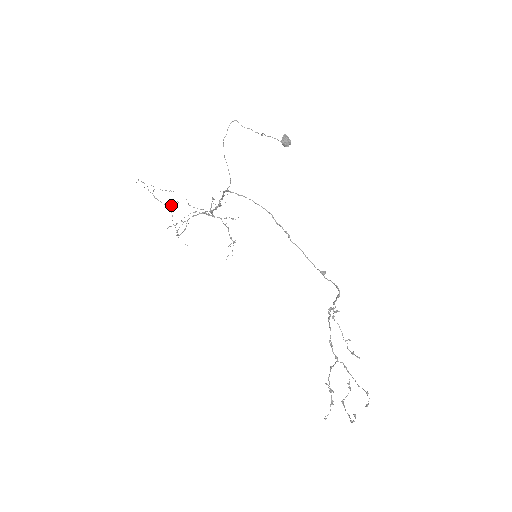
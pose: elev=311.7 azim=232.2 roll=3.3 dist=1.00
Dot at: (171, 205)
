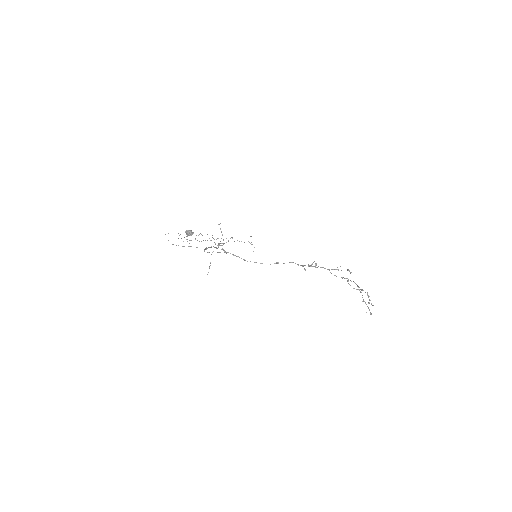
Dot at: (209, 238)
